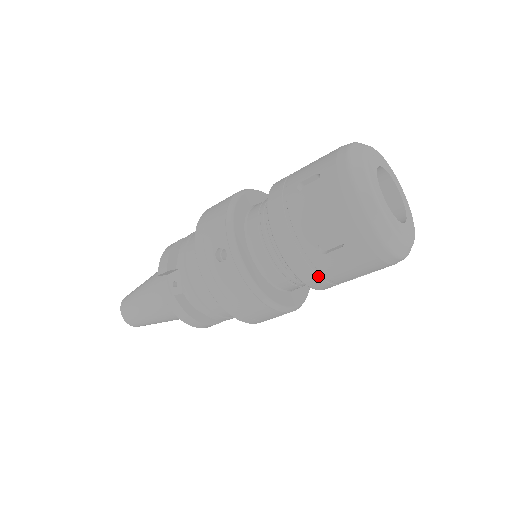
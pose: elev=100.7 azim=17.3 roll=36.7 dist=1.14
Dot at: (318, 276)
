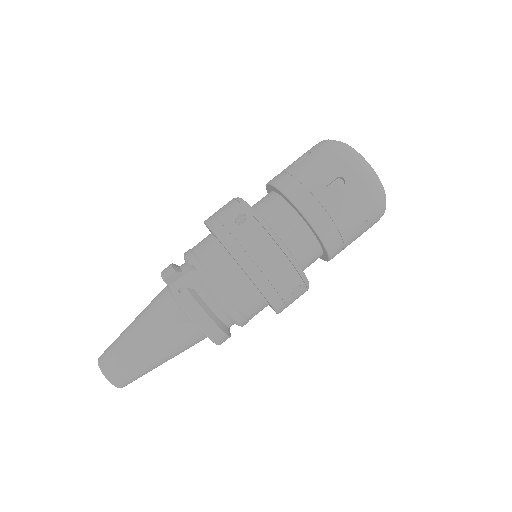
Dot at: (328, 221)
